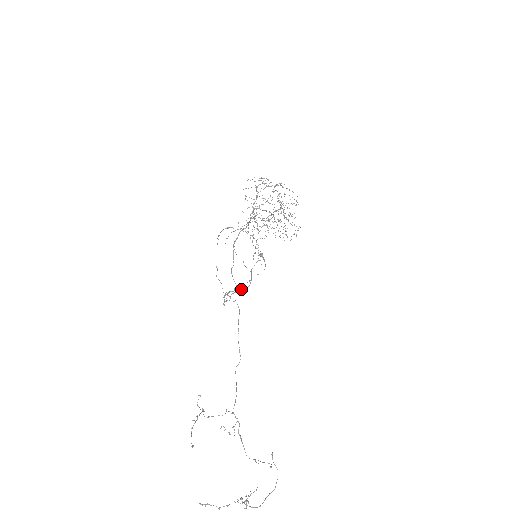
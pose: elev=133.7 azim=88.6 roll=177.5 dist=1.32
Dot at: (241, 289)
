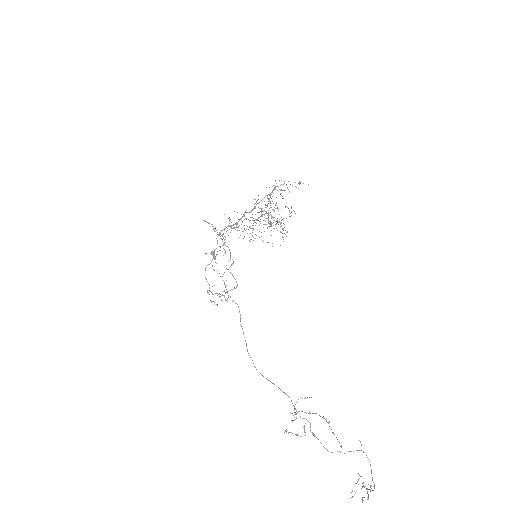
Dot at: (233, 289)
